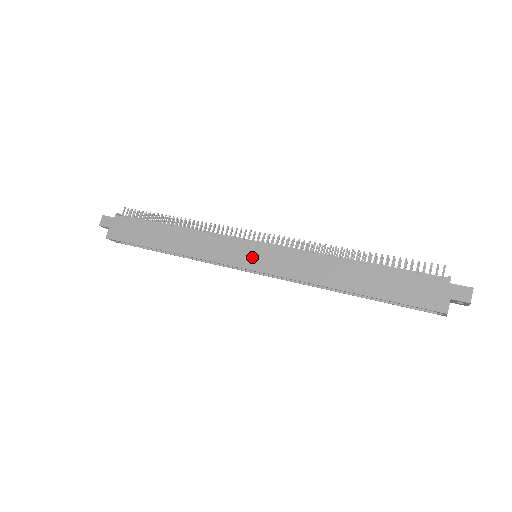
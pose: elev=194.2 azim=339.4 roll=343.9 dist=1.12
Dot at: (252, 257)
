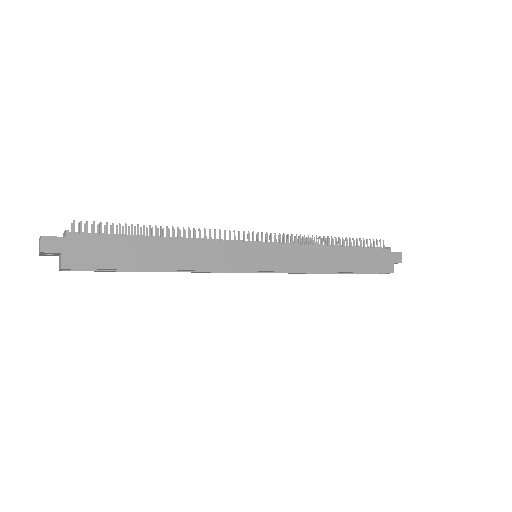
Dot at: (261, 258)
